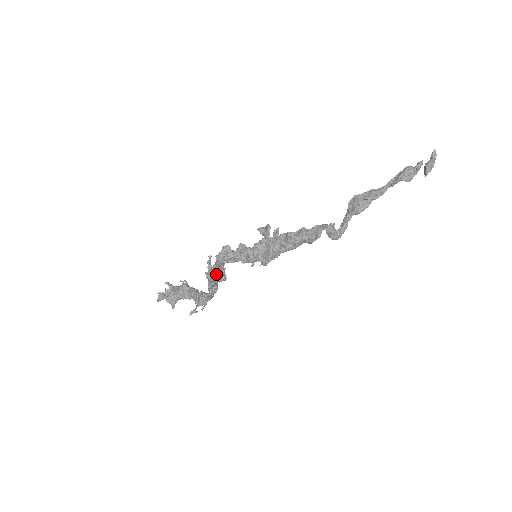
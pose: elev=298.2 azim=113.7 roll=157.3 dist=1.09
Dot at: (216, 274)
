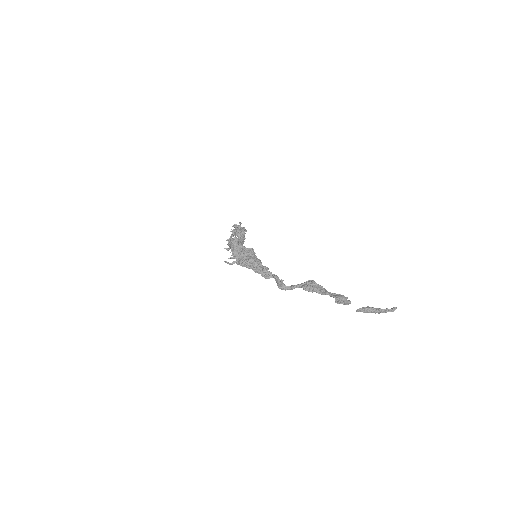
Dot at: occluded
